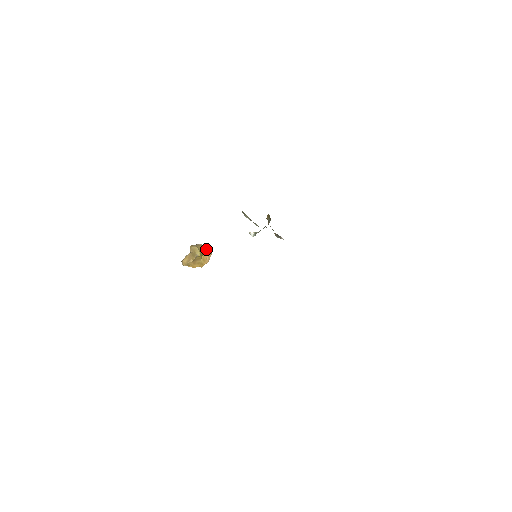
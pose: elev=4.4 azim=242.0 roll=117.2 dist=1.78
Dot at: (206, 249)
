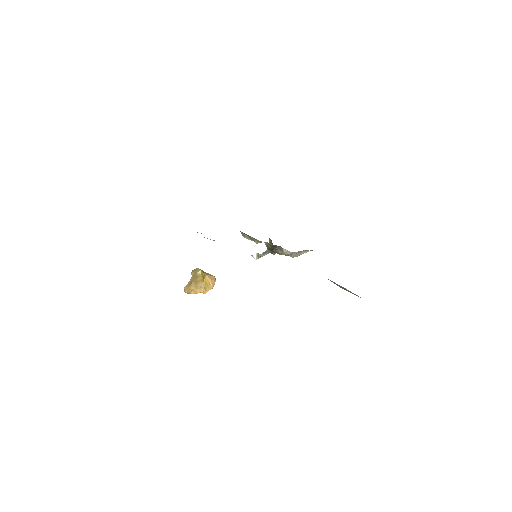
Dot at: (208, 274)
